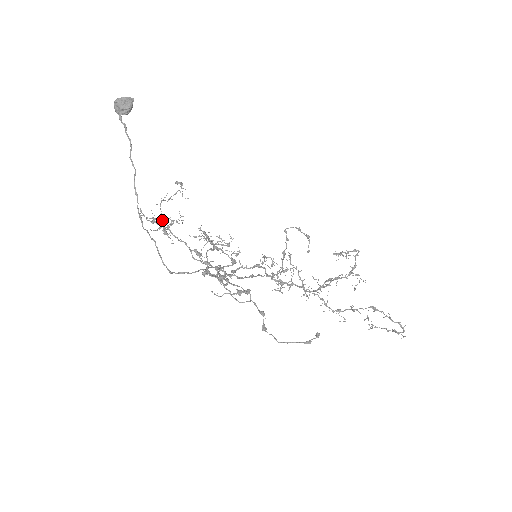
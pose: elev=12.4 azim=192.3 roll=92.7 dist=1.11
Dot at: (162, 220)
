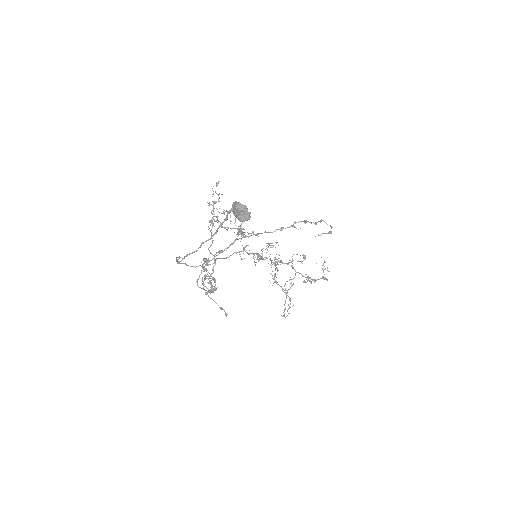
Dot at: (216, 216)
